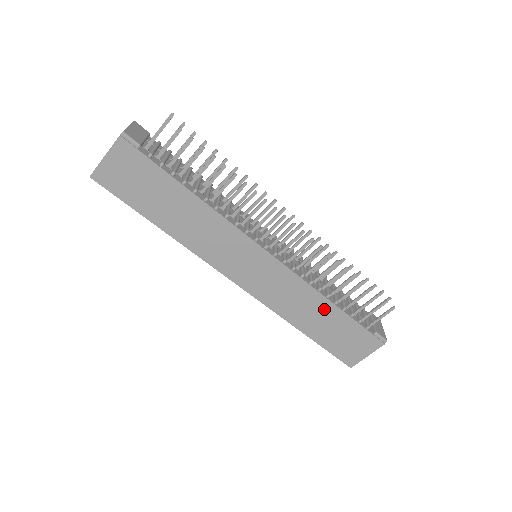
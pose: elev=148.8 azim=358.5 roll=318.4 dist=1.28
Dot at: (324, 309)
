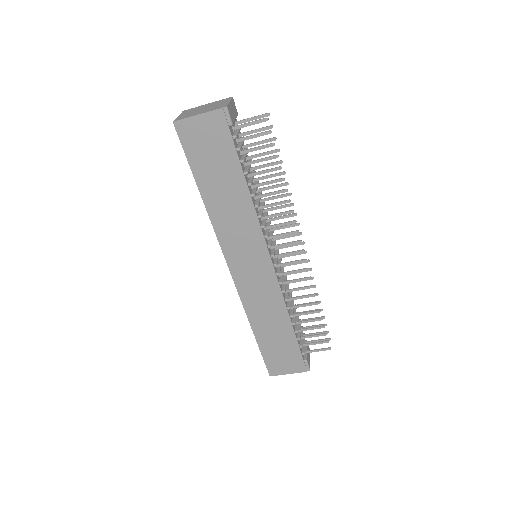
Dot at: (282, 324)
